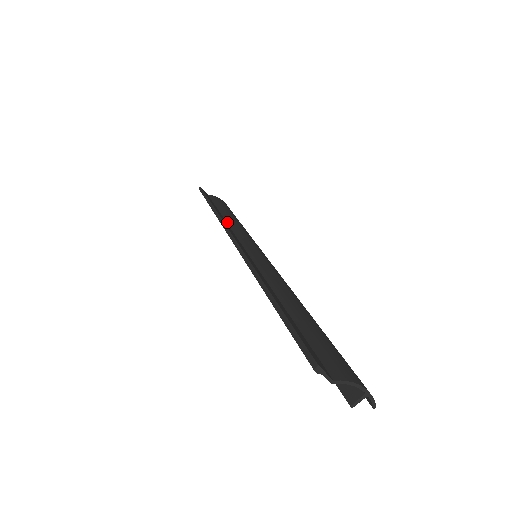
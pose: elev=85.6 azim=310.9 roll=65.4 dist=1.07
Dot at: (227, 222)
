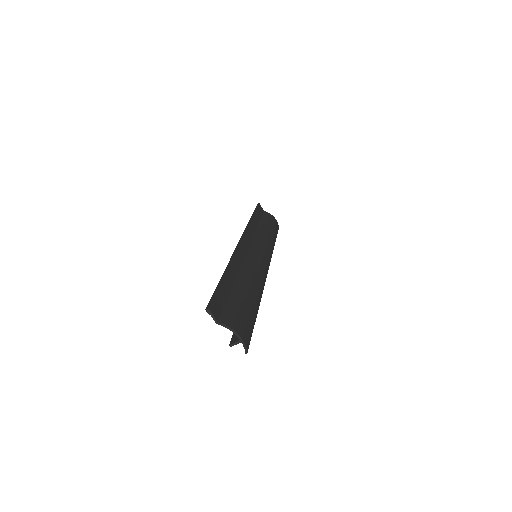
Dot at: (256, 230)
